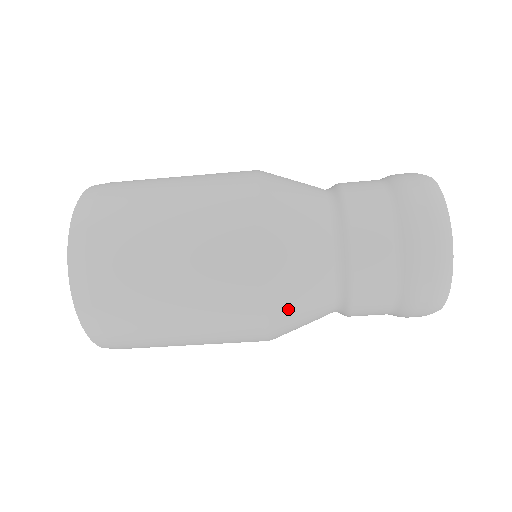
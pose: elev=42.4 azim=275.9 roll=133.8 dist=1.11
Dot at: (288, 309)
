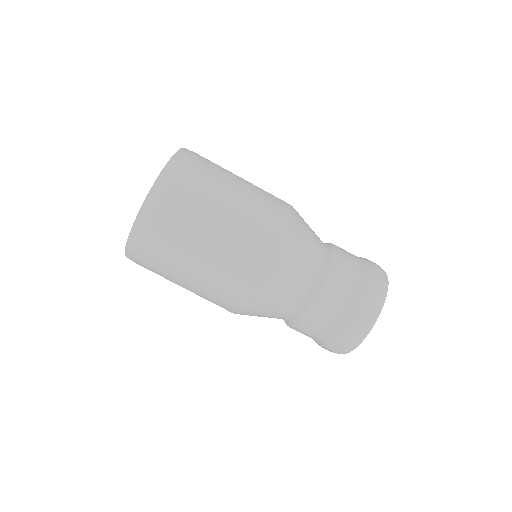
Dot at: (294, 244)
